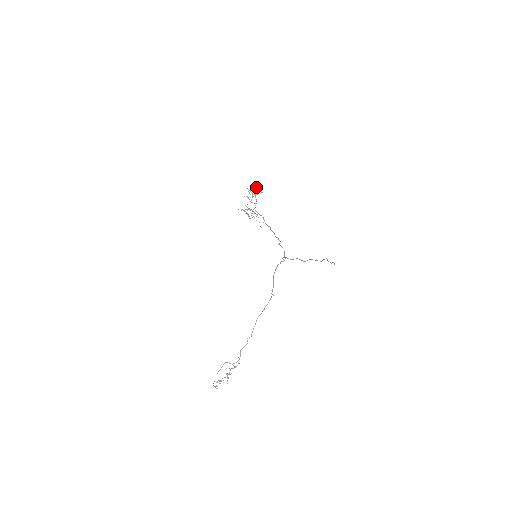
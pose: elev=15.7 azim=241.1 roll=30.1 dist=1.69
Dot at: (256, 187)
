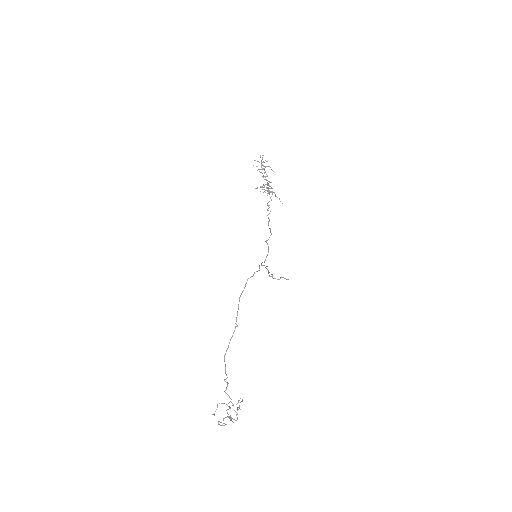
Dot at: occluded
